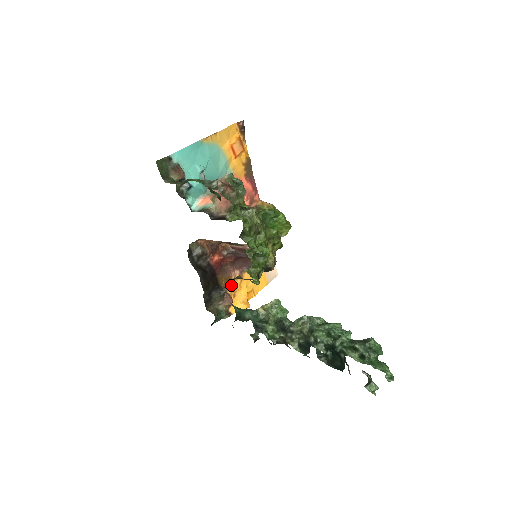
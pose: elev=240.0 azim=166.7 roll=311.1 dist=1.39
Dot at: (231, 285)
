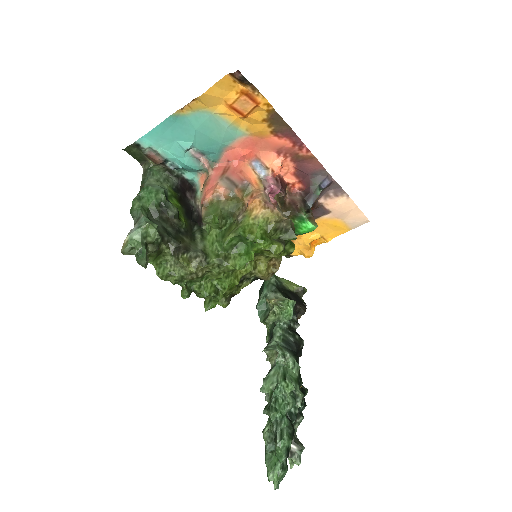
Dot at: occluded
